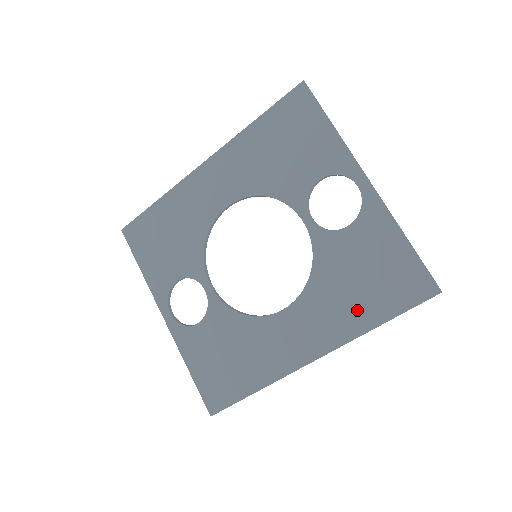
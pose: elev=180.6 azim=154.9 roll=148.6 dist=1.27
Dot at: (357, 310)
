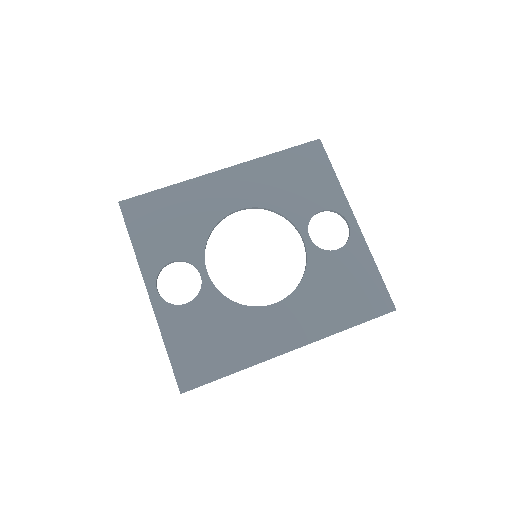
Dot at: (335, 313)
